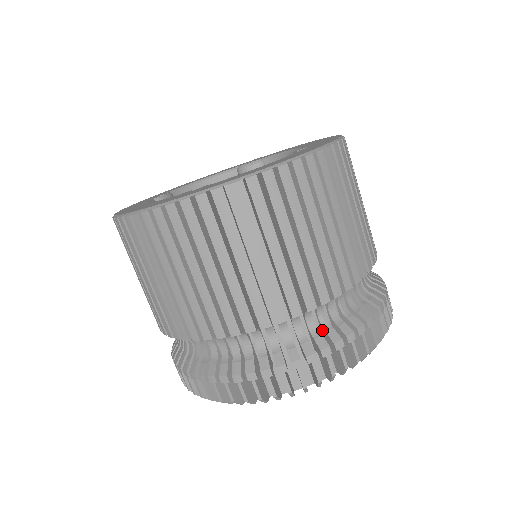
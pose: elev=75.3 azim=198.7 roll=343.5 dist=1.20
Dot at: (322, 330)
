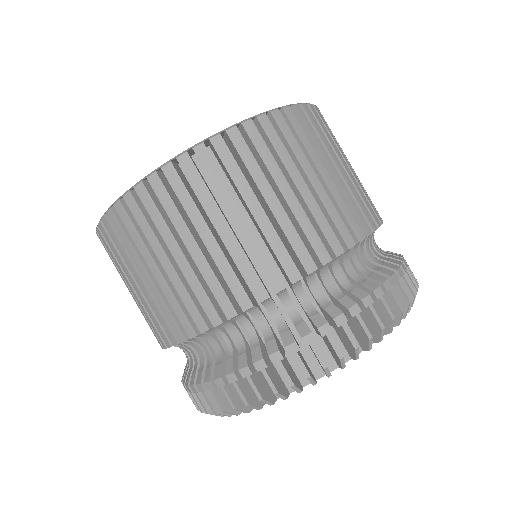
Dot at: occluded
